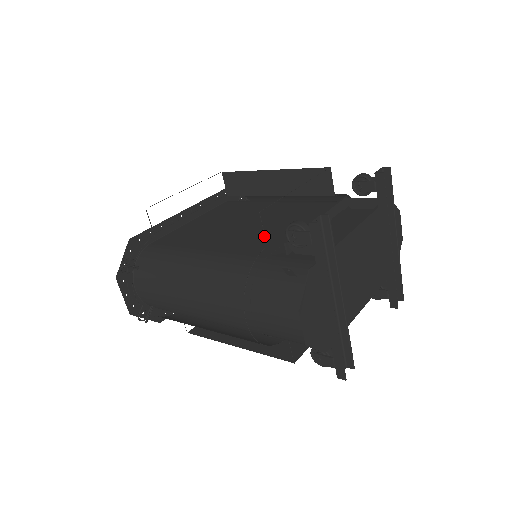
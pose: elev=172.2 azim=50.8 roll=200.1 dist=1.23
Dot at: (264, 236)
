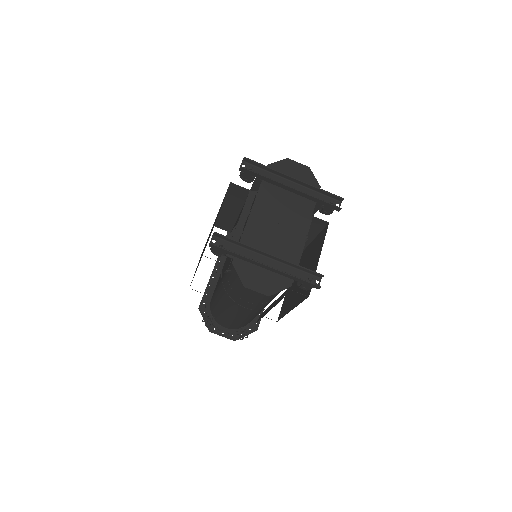
Dot at: occluded
